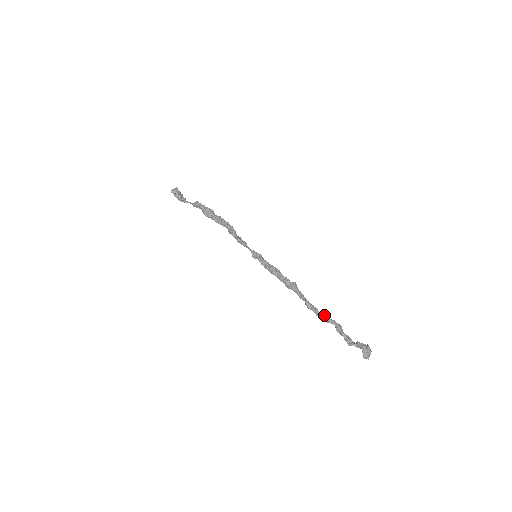
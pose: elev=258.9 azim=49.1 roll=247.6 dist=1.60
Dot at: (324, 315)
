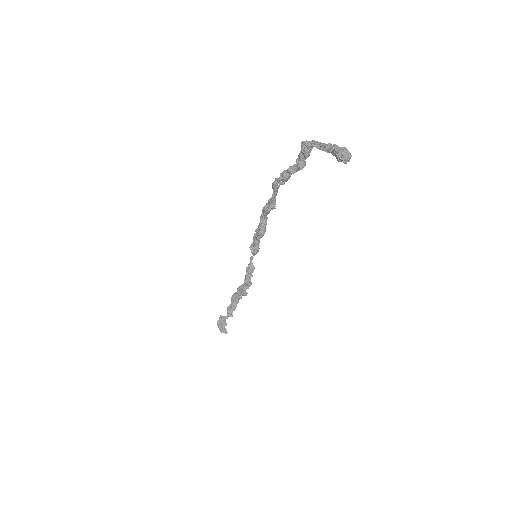
Dot at: (287, 173)
